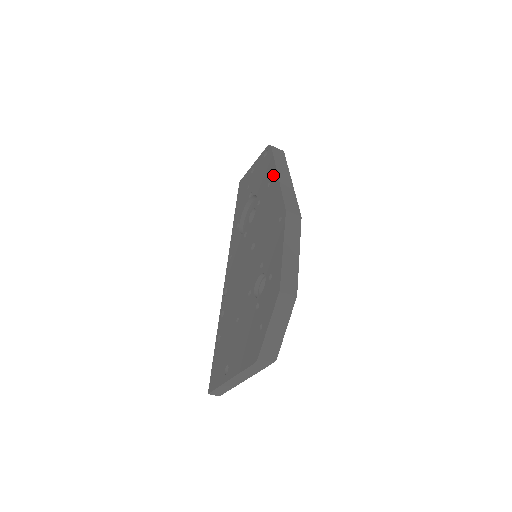
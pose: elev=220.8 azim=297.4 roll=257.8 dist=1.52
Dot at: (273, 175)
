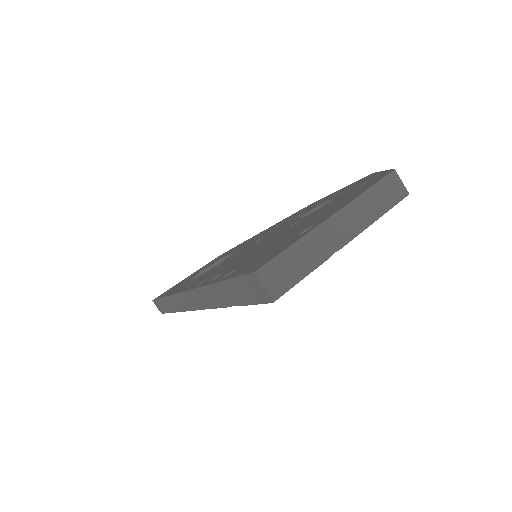
Dot at: (254, 236)
